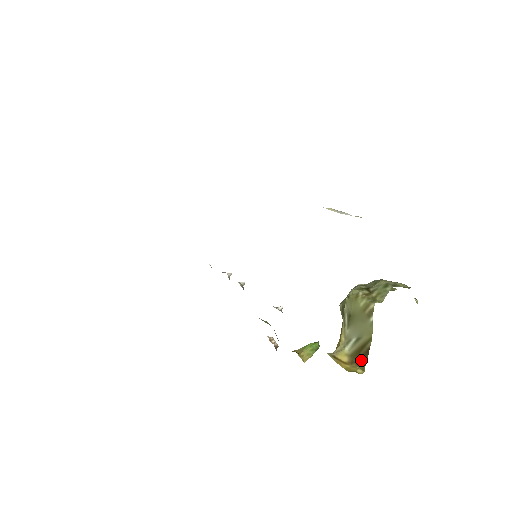
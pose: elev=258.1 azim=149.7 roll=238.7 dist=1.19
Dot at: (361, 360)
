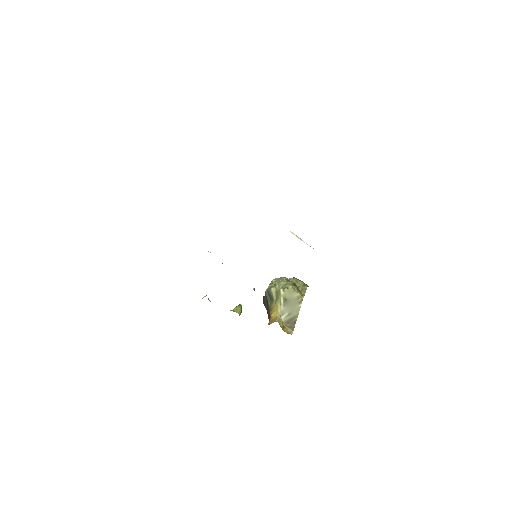
Dot at: (291, 327)
